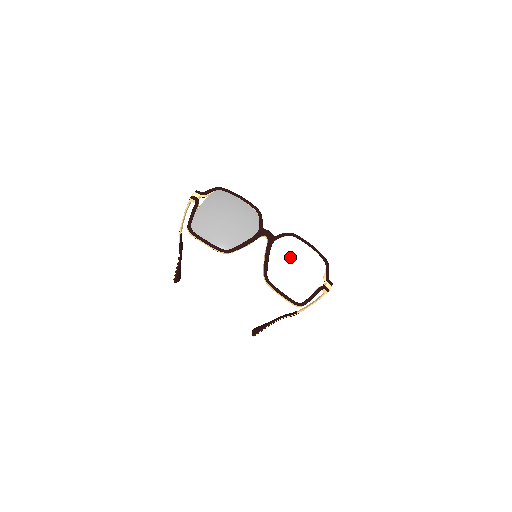
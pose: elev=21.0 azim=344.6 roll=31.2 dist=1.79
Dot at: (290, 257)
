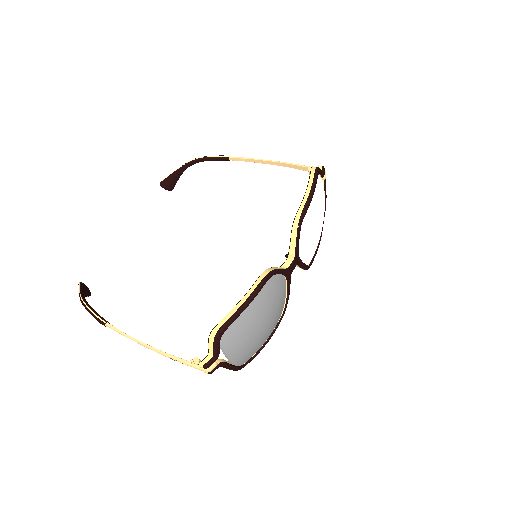
Dot at: (314, 234)
